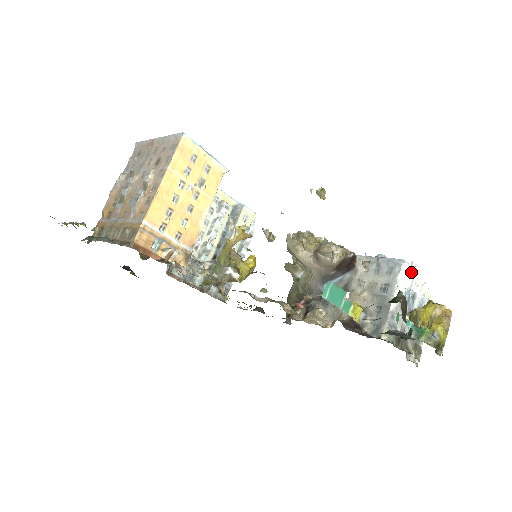
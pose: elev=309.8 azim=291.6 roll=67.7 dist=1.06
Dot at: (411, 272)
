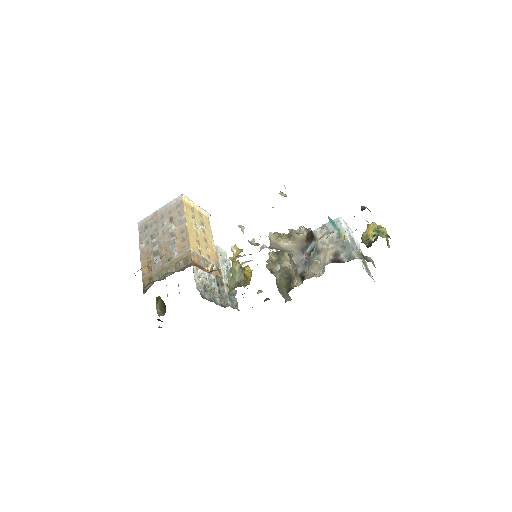
Dot at: (346, 224)
